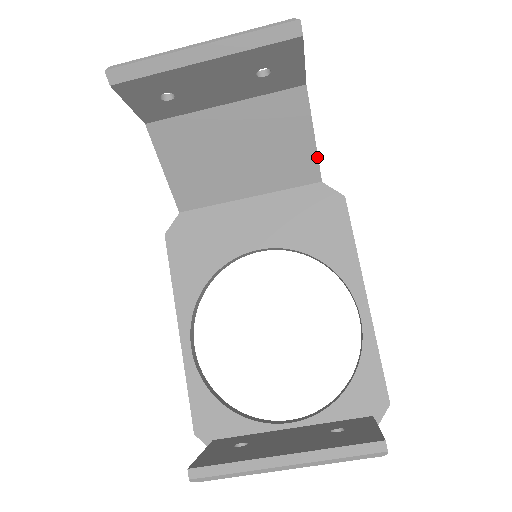
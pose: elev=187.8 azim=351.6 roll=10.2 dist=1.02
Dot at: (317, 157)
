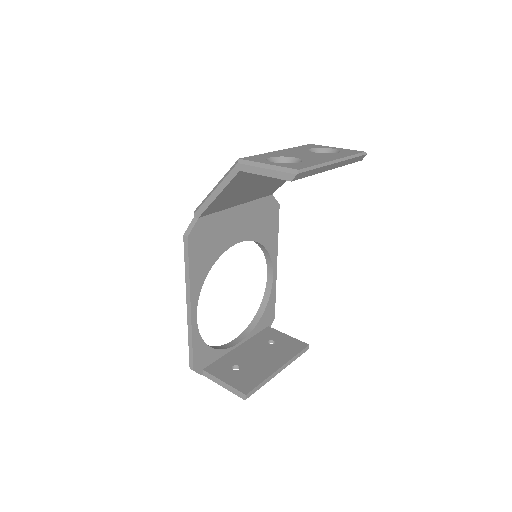
Dot at: occluded
